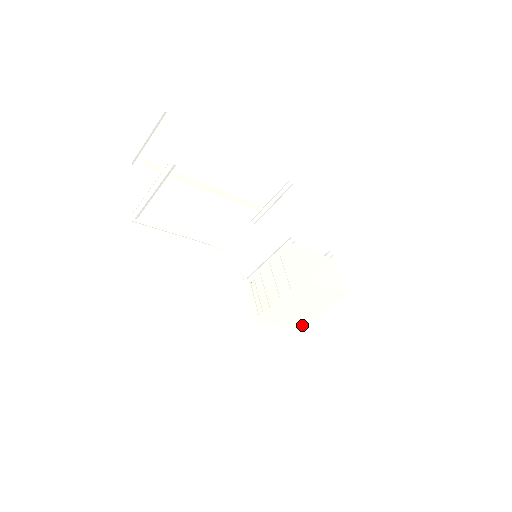
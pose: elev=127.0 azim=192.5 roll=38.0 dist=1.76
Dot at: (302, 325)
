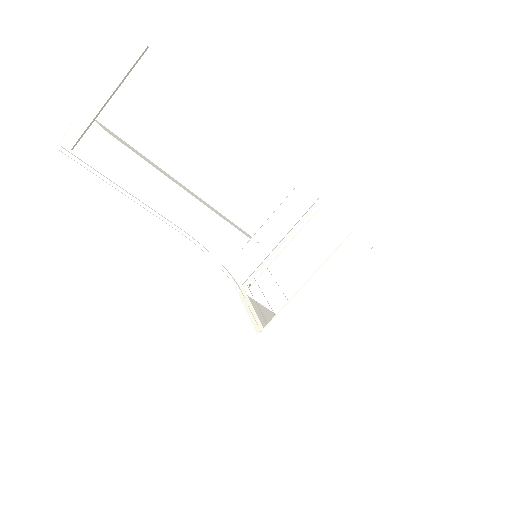
Dot at: (338, 367)
